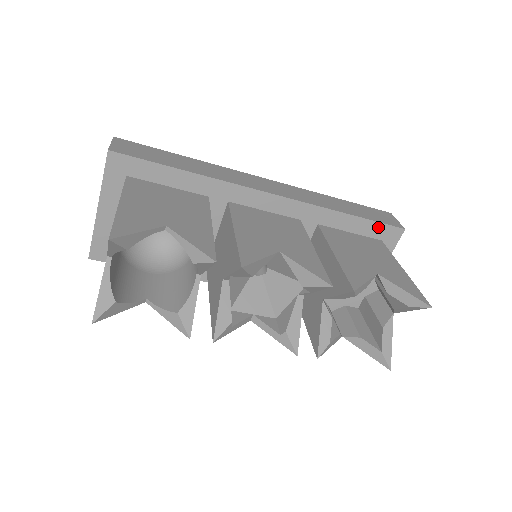
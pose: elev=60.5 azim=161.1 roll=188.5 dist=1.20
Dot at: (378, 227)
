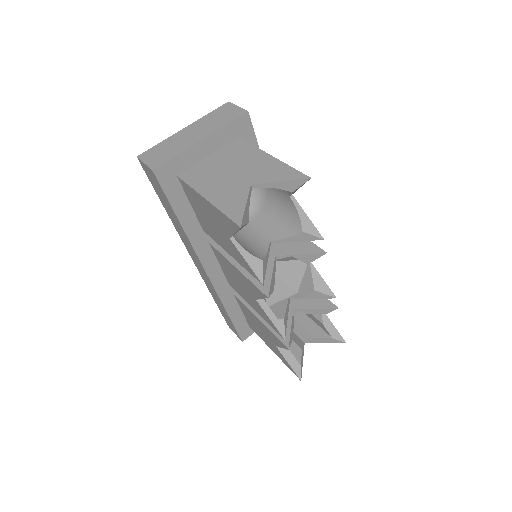
Dot at: occluded
